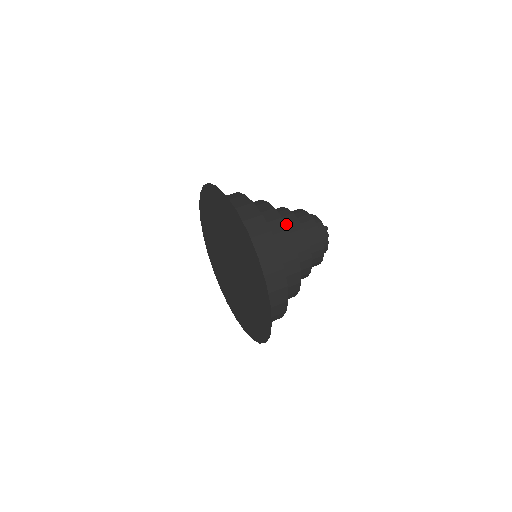
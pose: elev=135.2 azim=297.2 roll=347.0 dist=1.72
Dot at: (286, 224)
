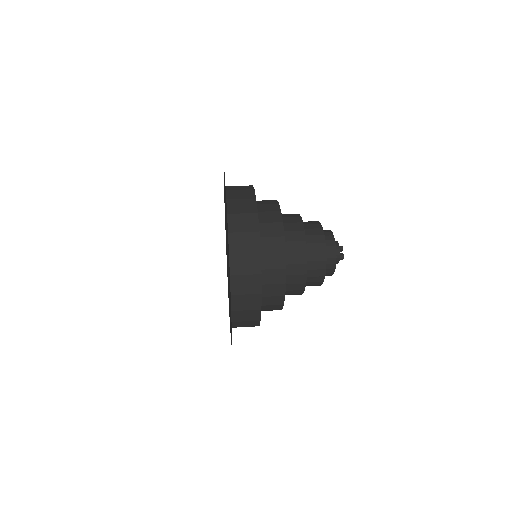
Dot at: (288, 223)
